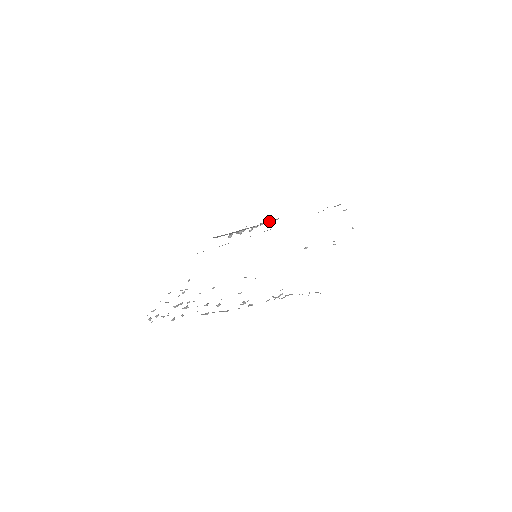
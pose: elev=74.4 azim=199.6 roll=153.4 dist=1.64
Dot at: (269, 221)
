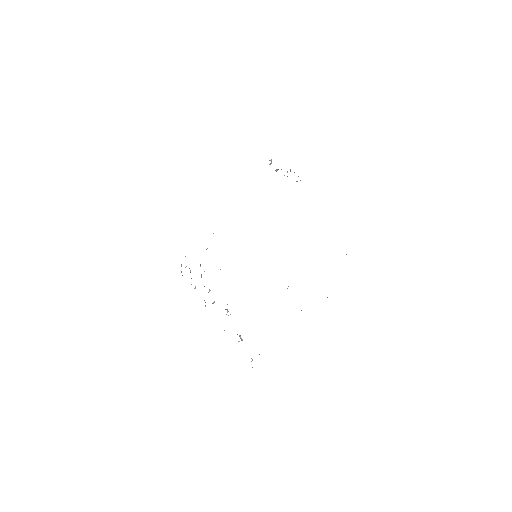
Dot at: (300, 180)
